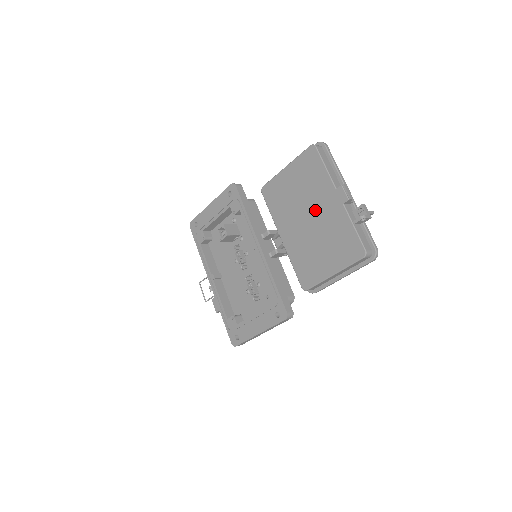
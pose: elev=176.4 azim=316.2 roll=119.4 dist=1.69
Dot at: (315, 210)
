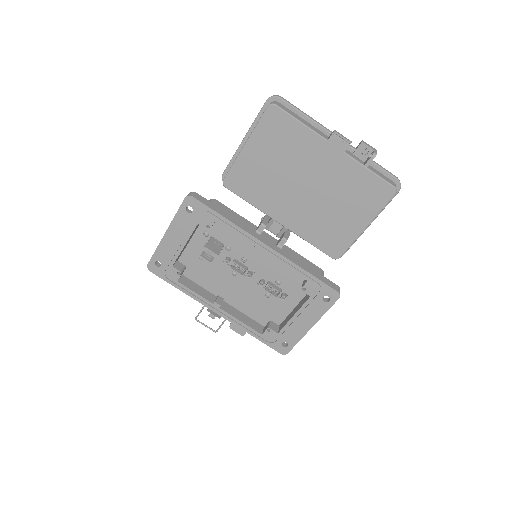
Dot at: (311, 174)
